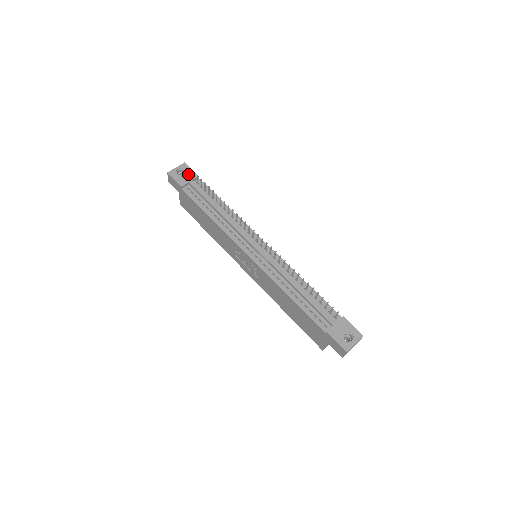
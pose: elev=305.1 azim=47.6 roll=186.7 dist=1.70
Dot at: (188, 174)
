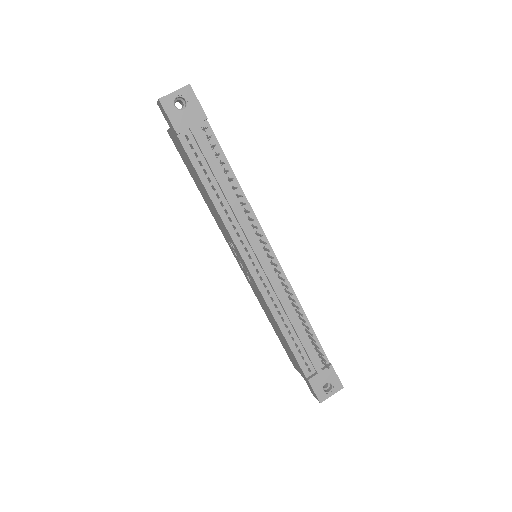
Dot at: (192, 110)
